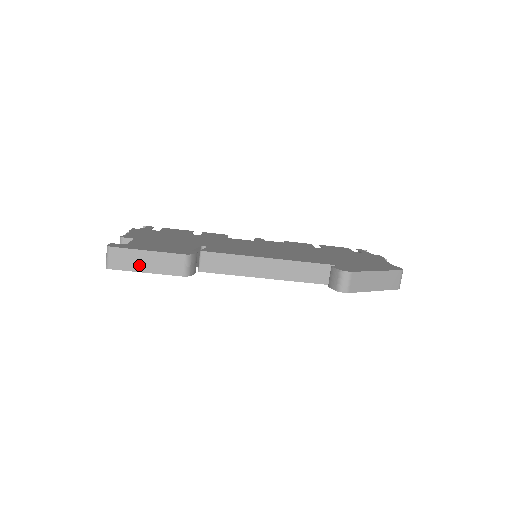
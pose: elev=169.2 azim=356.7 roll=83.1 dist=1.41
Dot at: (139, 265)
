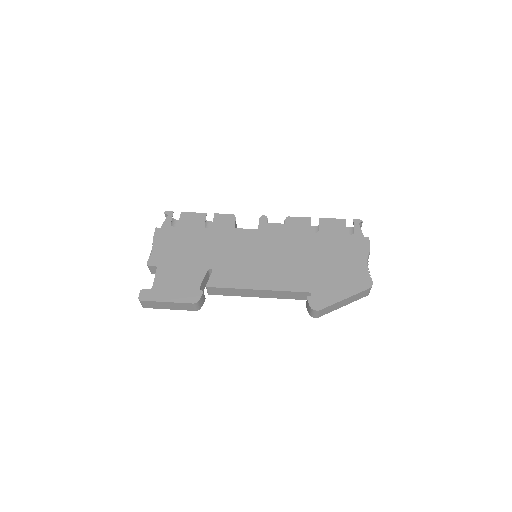
Dot at: (164, 307)
